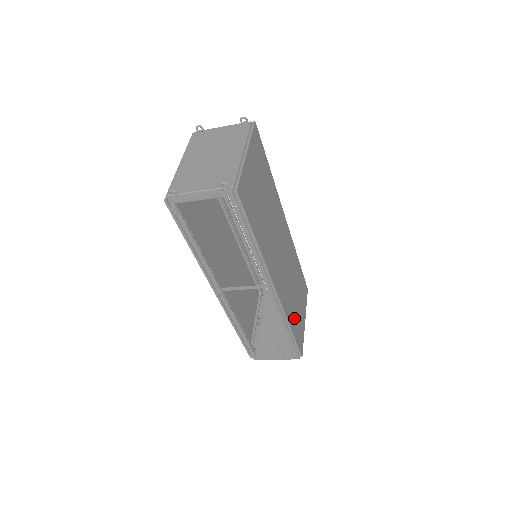
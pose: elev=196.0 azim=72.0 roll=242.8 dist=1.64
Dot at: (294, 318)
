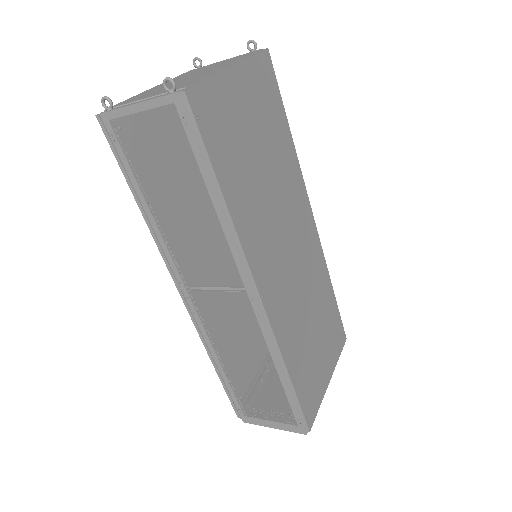
Dot at: (302, 363)
